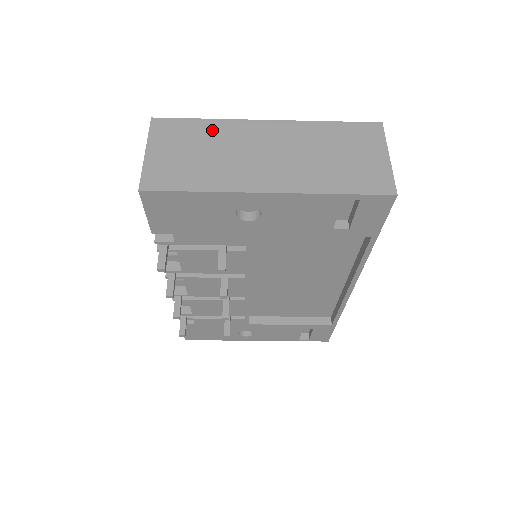
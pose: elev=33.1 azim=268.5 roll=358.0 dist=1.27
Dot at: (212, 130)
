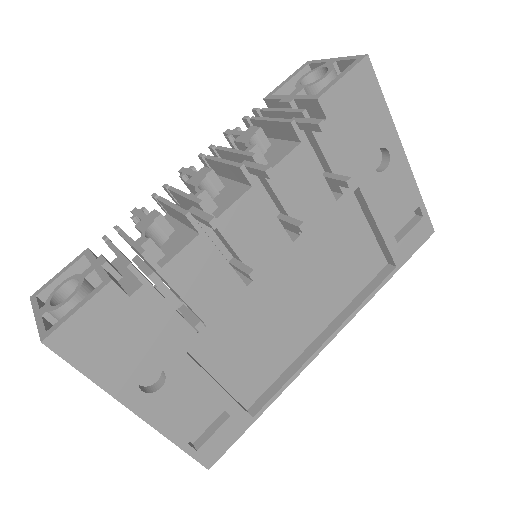
Dot at: occluded
